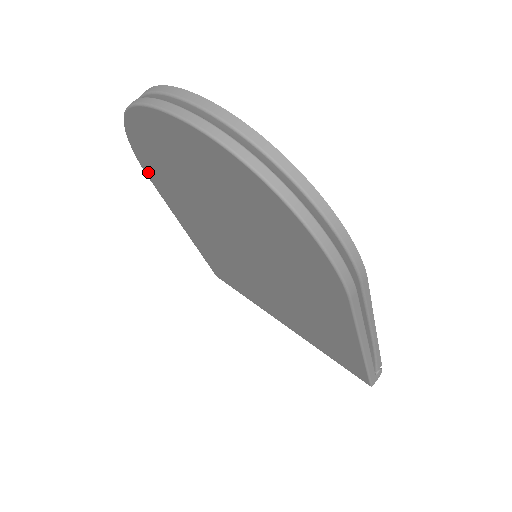
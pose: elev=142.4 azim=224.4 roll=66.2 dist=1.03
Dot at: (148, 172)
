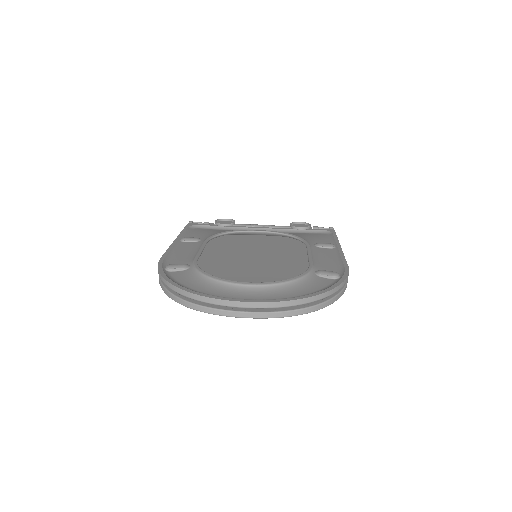
Dot at: occluded
